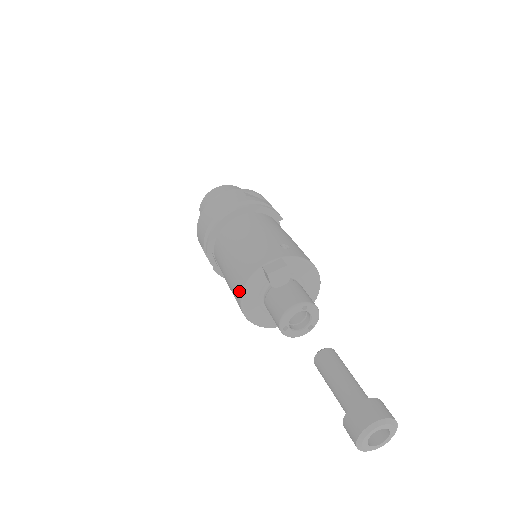
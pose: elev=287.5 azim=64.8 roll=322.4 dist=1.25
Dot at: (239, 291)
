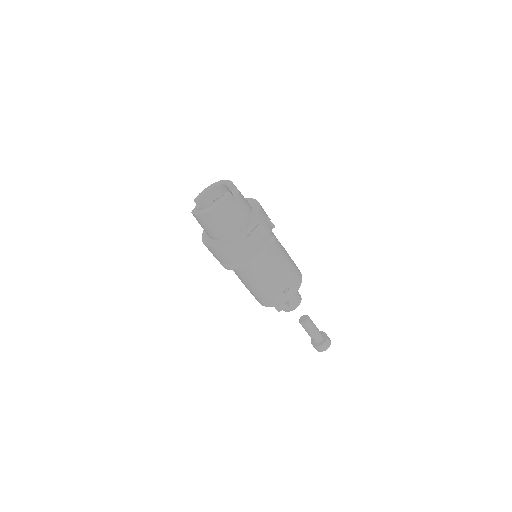
Dot at: occluded
